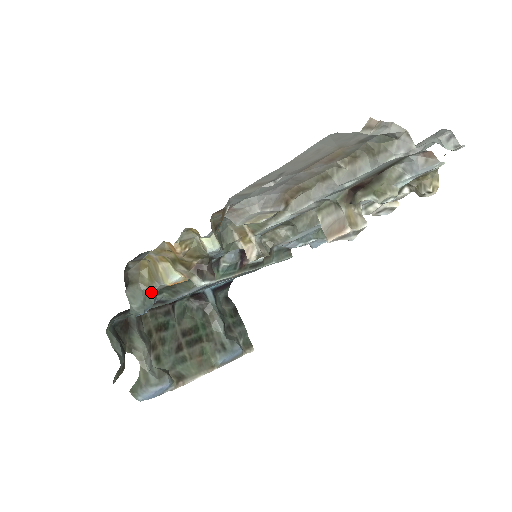
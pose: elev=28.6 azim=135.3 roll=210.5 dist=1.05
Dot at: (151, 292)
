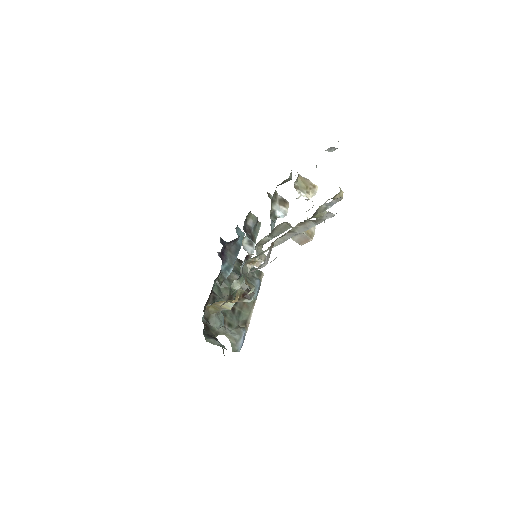
Dot at: (218, 313)
